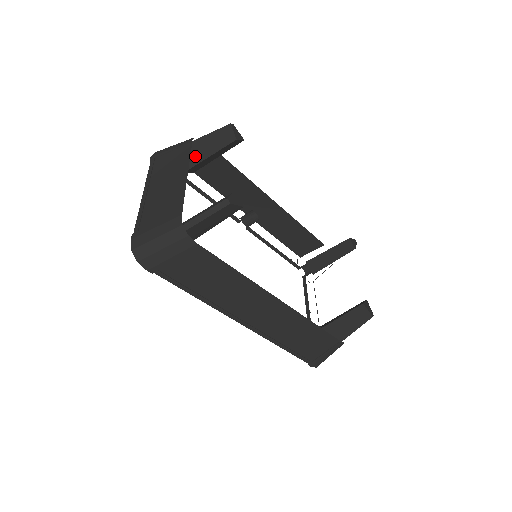
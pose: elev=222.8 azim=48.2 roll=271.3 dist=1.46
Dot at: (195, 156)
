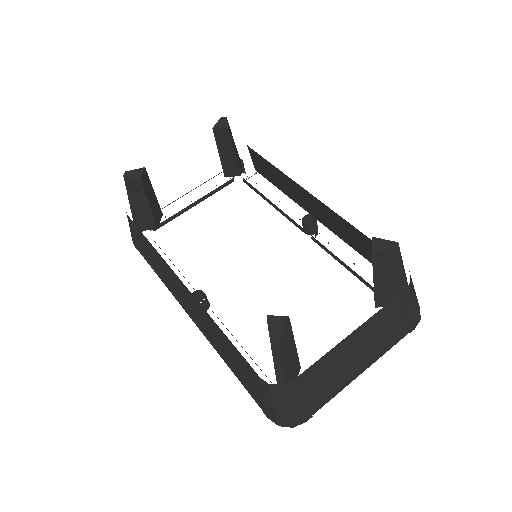
Dot at: occluded
